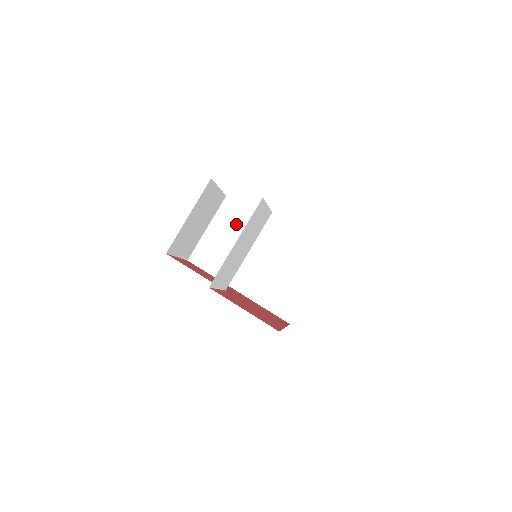
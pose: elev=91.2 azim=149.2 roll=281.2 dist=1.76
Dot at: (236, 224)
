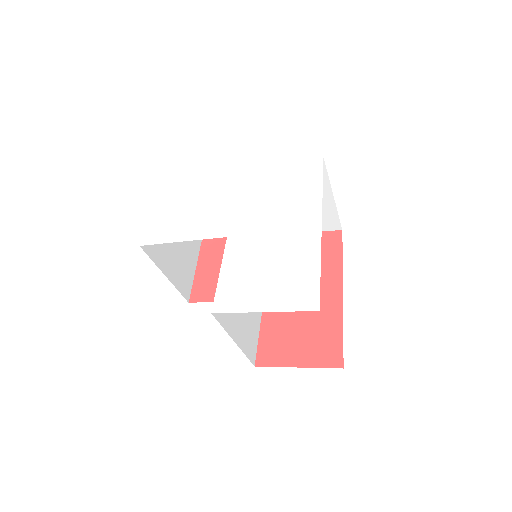
Dot at: occluded
